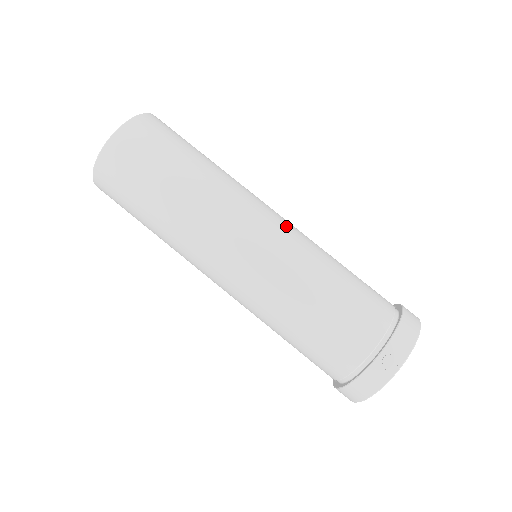
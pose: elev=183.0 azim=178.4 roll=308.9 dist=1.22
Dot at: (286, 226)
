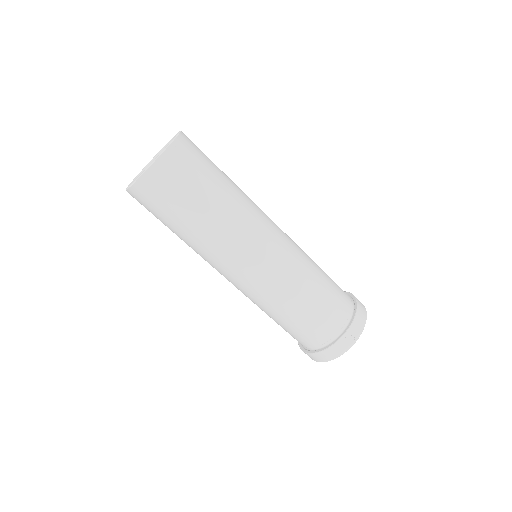
Dot at: (286, 239)
